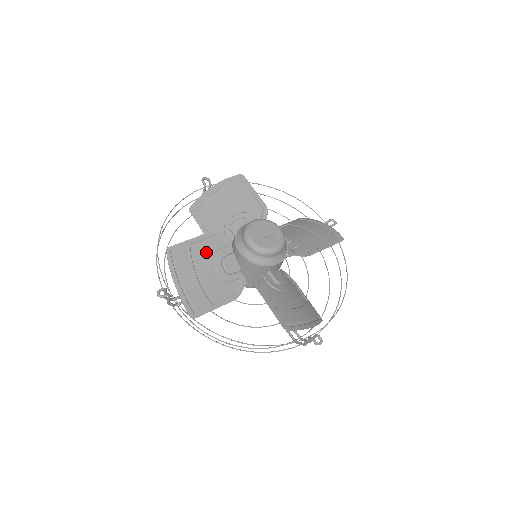
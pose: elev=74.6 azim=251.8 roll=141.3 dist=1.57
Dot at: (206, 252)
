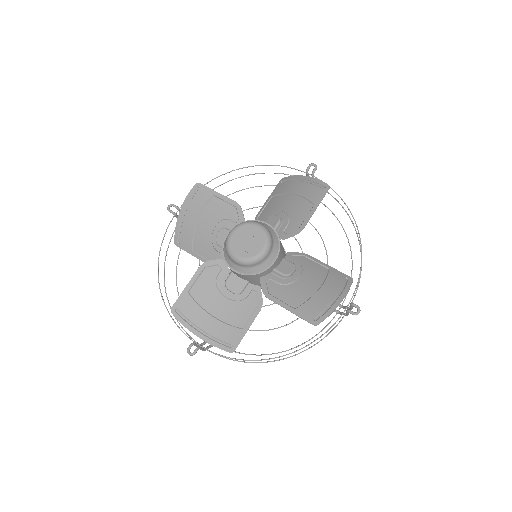
Dot at: (207, 288)
